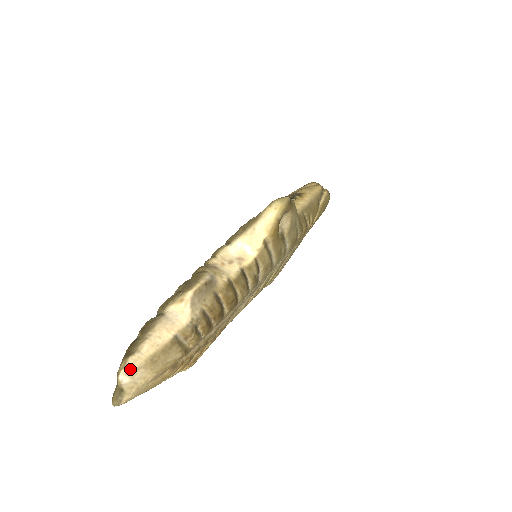
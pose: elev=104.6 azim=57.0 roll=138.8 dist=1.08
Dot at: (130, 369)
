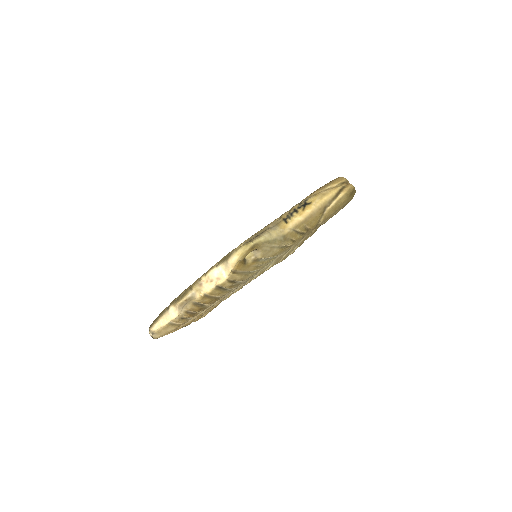
Dot at: (151, 332)
